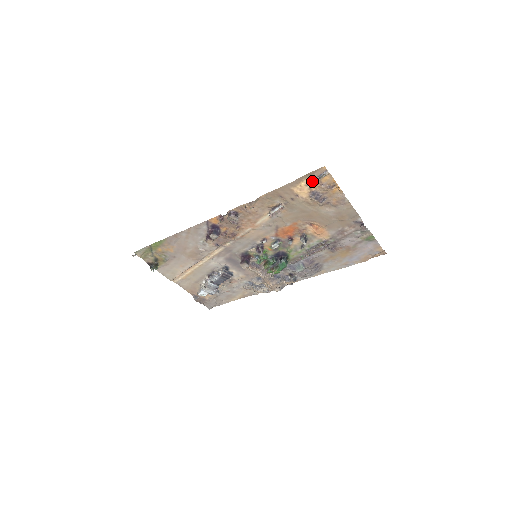
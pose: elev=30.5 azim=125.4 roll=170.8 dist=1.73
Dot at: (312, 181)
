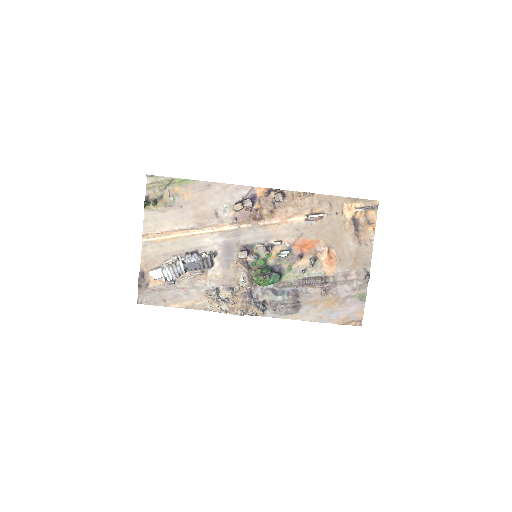
Dot at: (361, 208)
